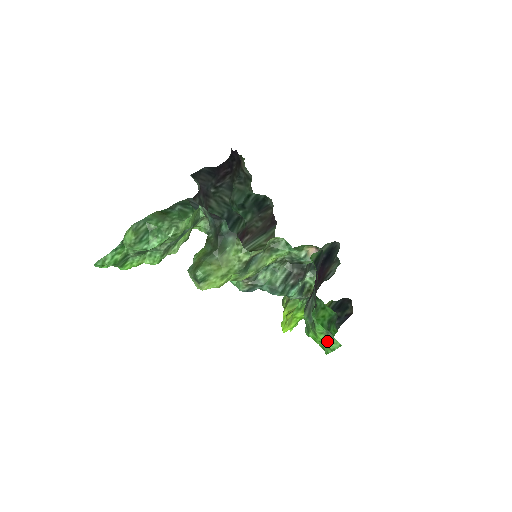
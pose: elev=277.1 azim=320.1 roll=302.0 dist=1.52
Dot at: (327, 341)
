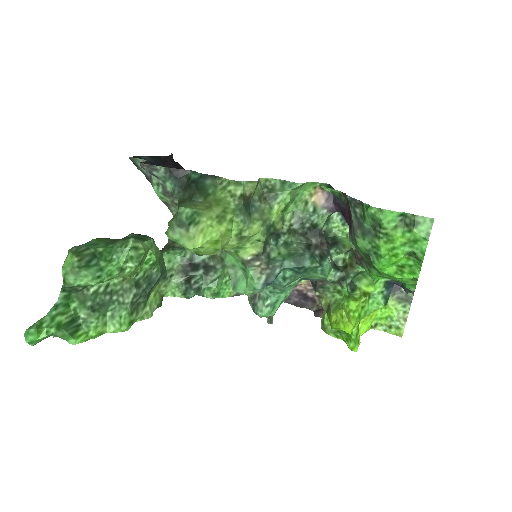
Dot at: (410, 230)
